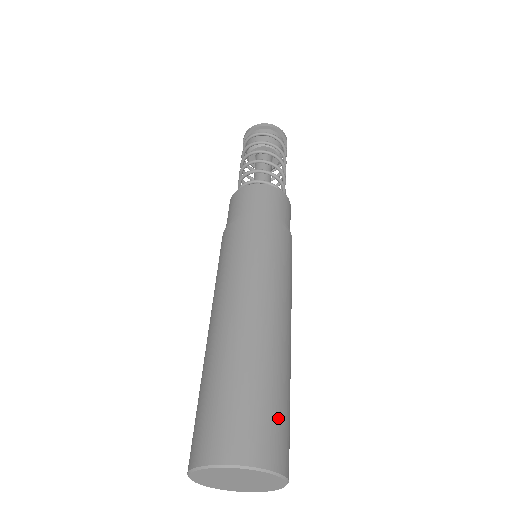
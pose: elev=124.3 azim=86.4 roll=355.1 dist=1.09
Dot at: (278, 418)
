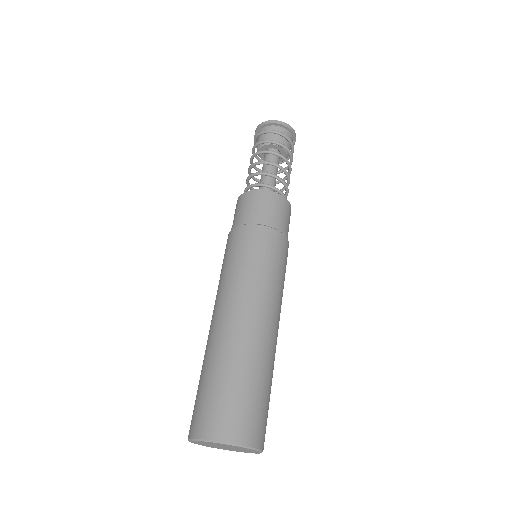
Dot at: (259, 406)
